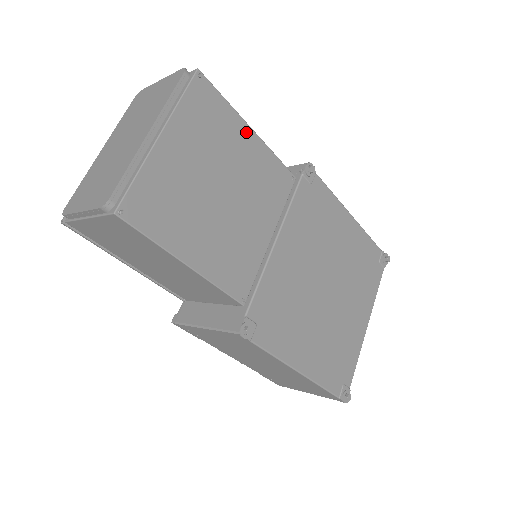
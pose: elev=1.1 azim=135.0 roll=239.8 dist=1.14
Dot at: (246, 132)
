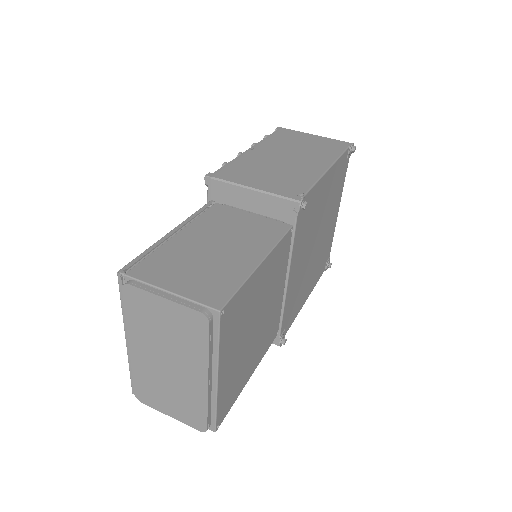
Dot at: (259, 272)
